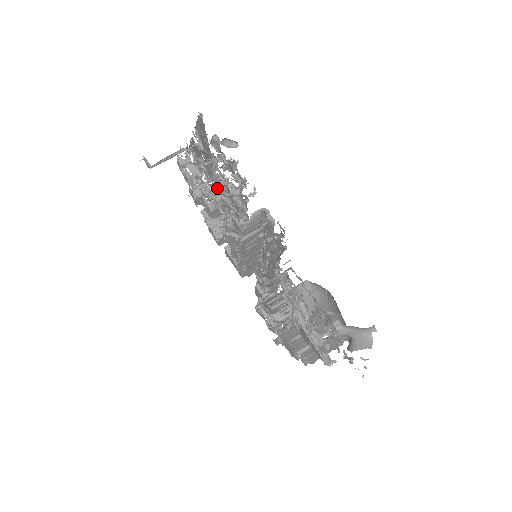
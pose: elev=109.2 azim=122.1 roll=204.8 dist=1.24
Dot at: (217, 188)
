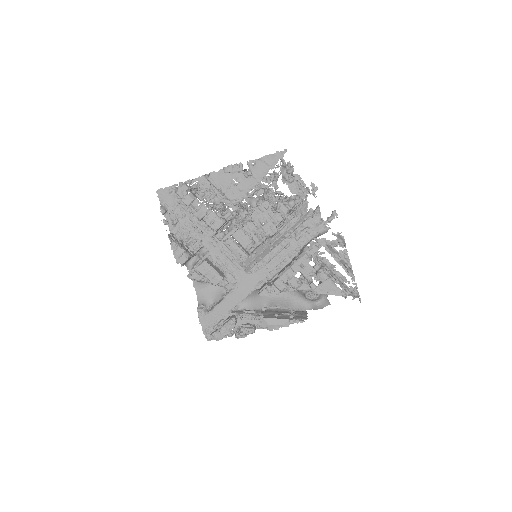
Dot at: (273, 196)
